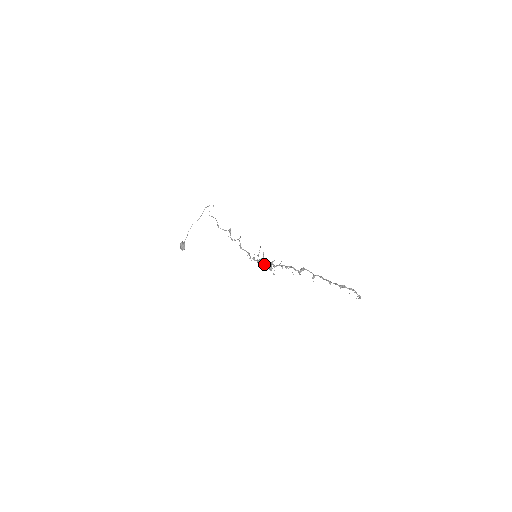
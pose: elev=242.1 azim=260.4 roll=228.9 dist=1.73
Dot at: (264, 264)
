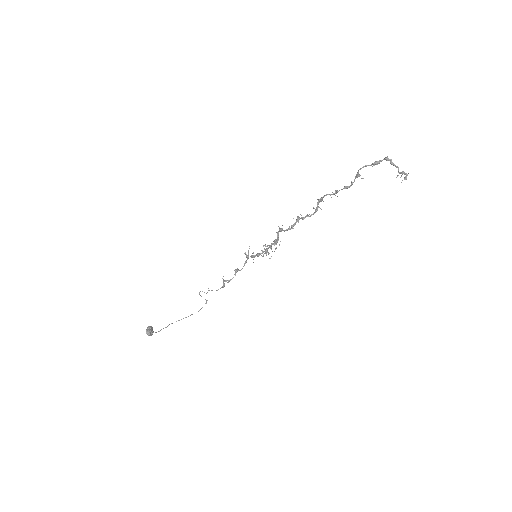
Dot at: (266, 251)
